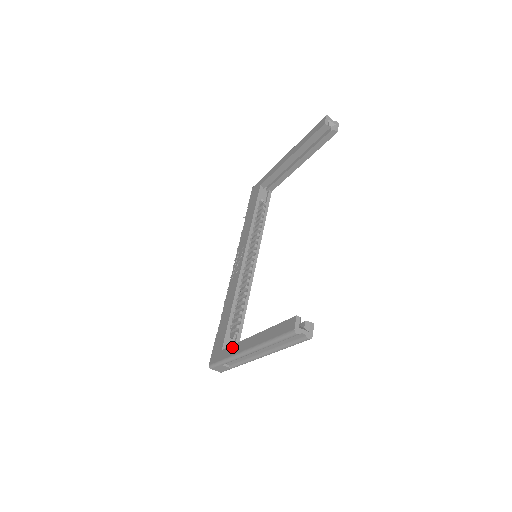
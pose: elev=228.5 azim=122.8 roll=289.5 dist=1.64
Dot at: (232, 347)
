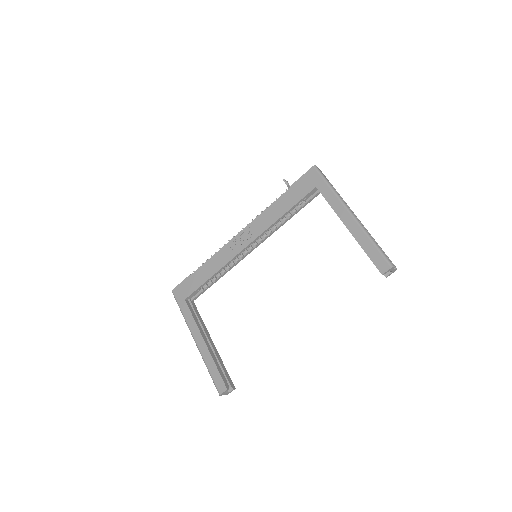
Dot at: (191, 316)
